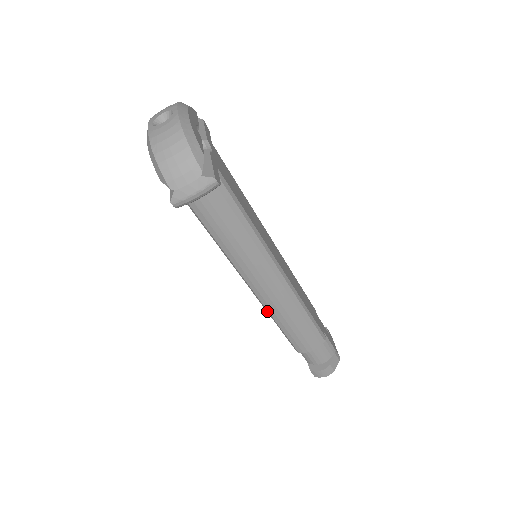
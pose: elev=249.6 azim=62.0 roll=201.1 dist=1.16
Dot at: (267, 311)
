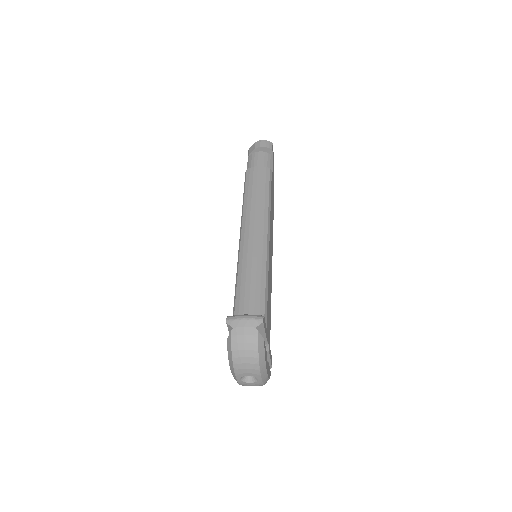
Dot at: occluded
